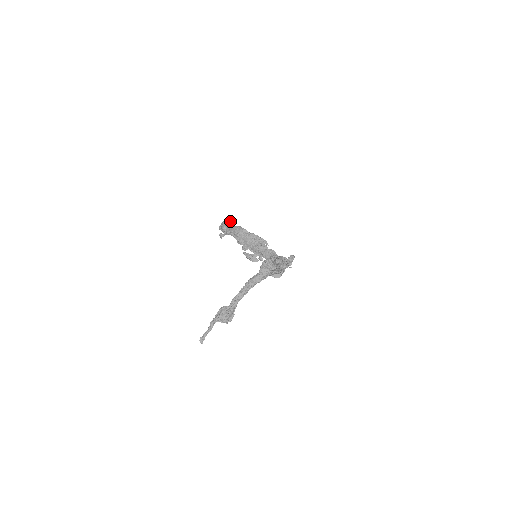
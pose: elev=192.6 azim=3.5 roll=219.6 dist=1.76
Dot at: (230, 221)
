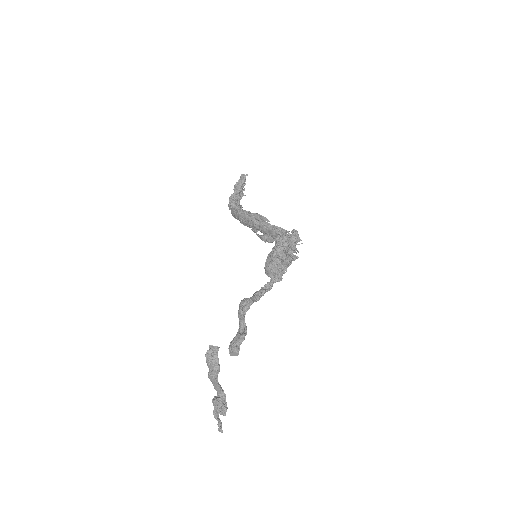
Dot at: (240, 180)
